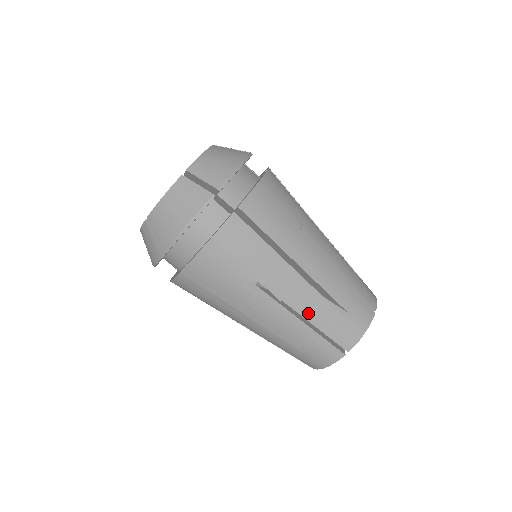
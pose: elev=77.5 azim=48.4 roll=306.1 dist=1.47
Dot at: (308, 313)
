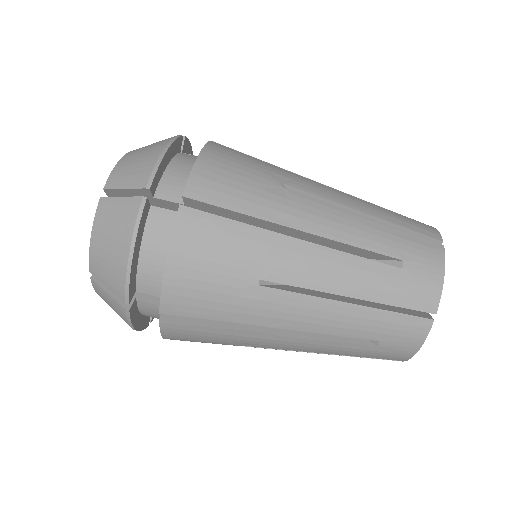
Dot at: (362, 208)
